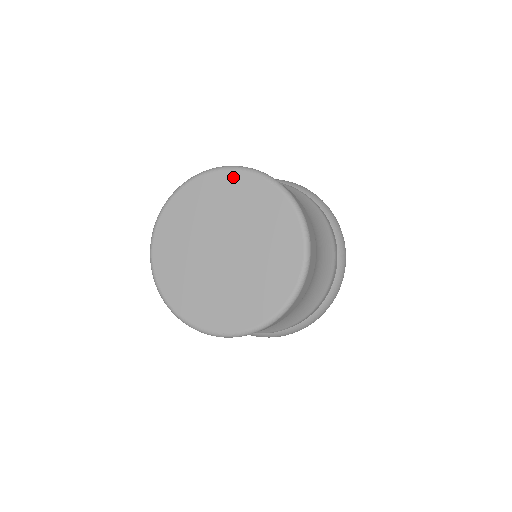
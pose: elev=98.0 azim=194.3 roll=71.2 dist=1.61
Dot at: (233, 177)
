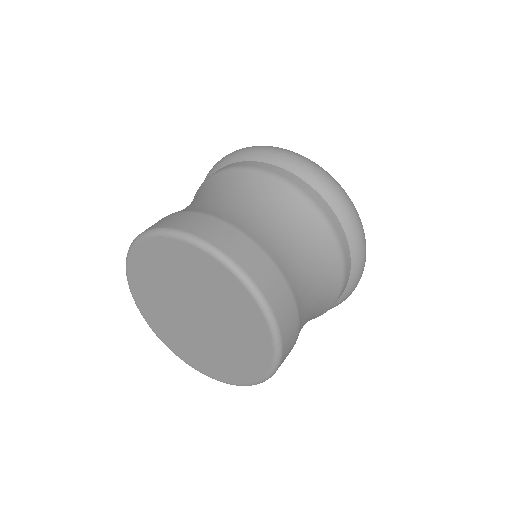
Dot at: (149, 247)
